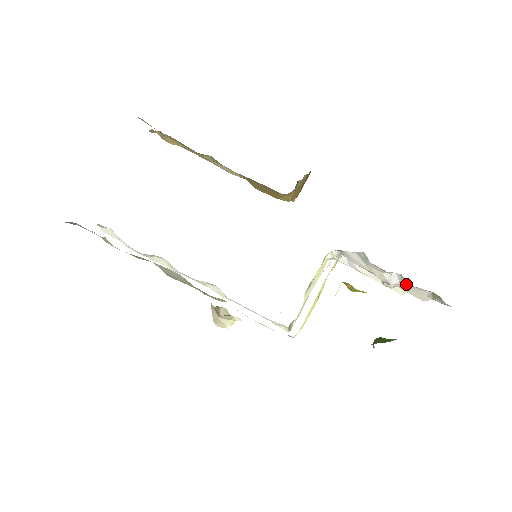
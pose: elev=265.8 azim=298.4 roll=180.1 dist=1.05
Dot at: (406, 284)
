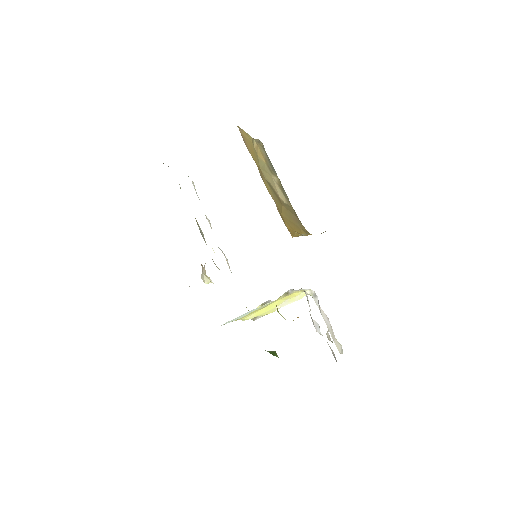
Dot at: occluded
